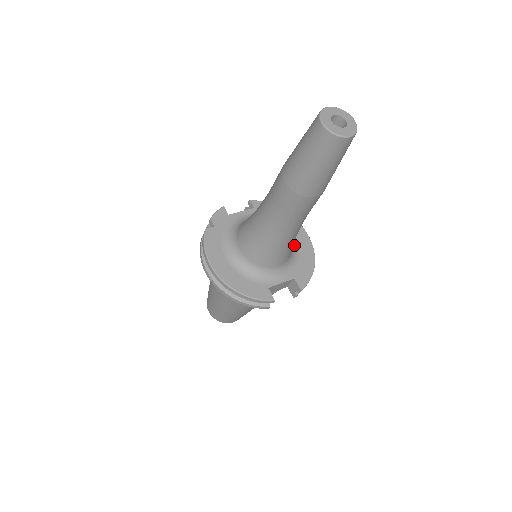
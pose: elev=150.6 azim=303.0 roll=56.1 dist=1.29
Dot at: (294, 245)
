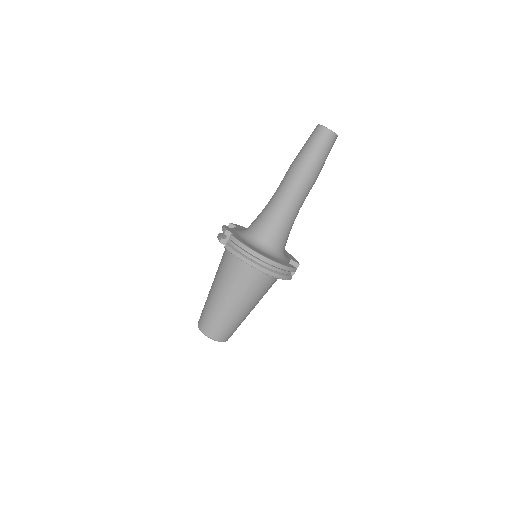
Dot at: occluded
